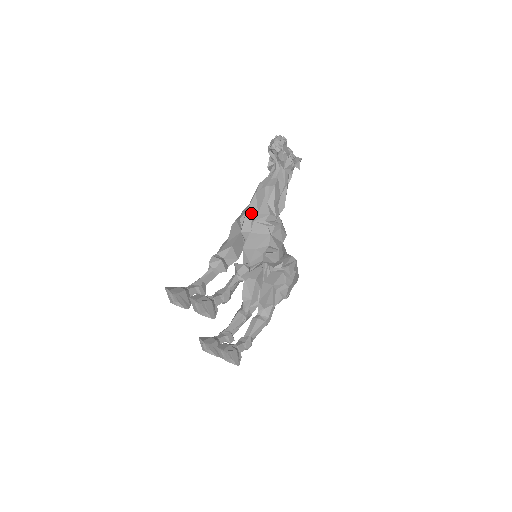
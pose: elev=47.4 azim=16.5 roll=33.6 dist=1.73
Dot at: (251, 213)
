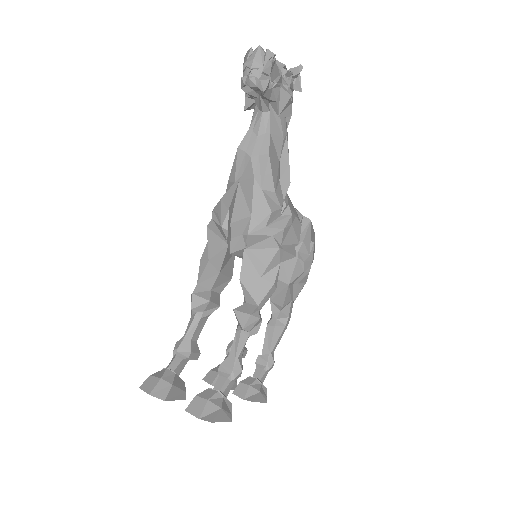
Dot at: (239, 220)
